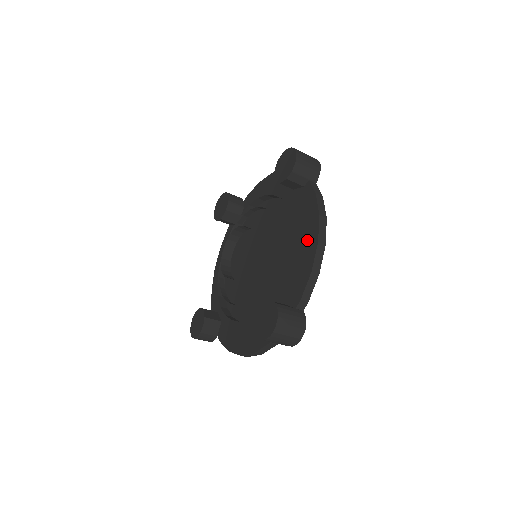
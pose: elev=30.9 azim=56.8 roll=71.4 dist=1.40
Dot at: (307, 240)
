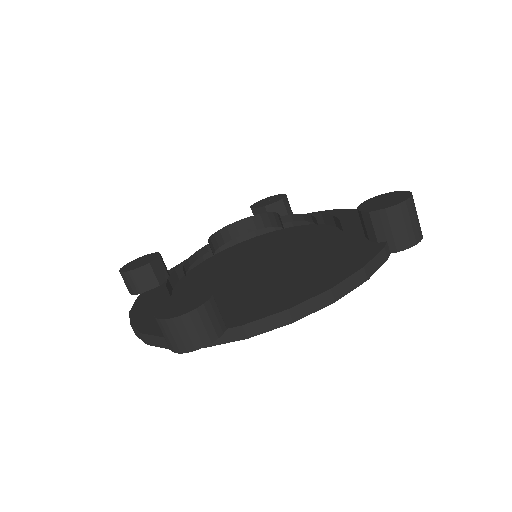
Dot at: (341, 215)
